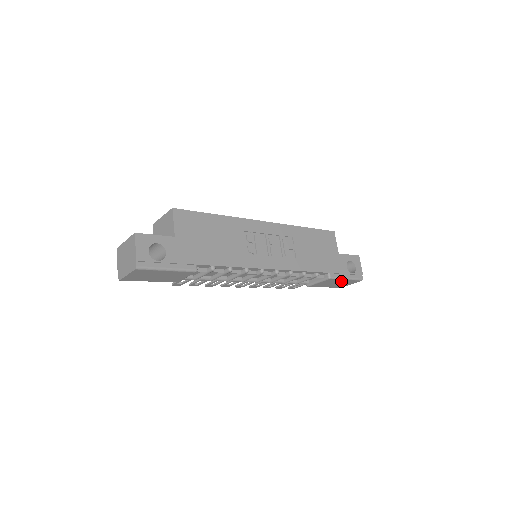
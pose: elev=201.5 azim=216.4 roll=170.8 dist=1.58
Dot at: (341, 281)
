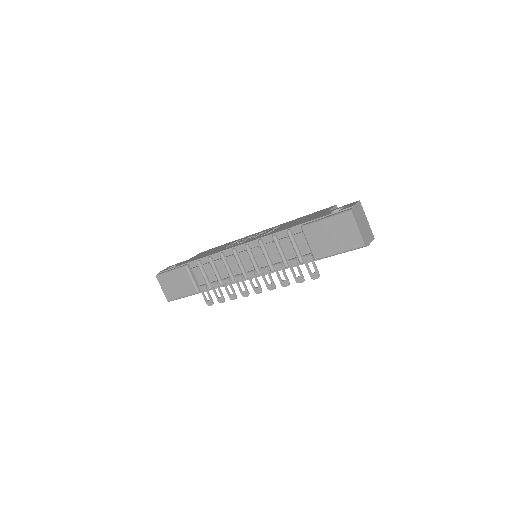
Dot at: (328, 227)
